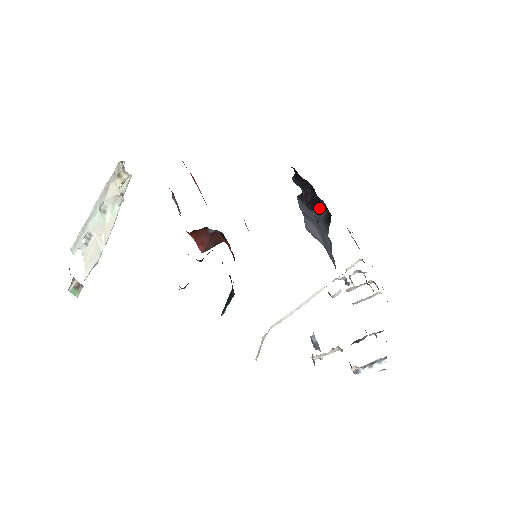
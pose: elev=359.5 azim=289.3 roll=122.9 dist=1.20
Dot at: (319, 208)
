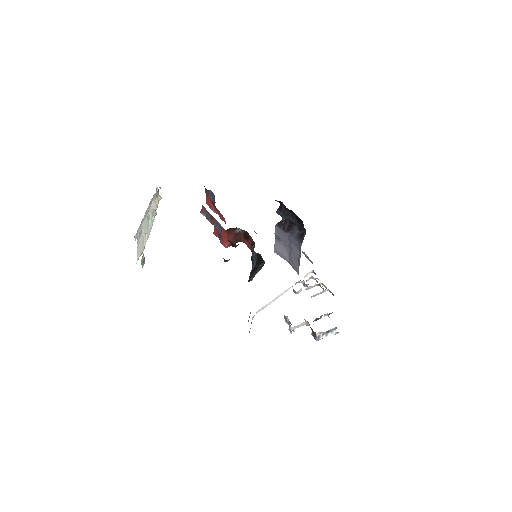
Dot at: (293, 230)
